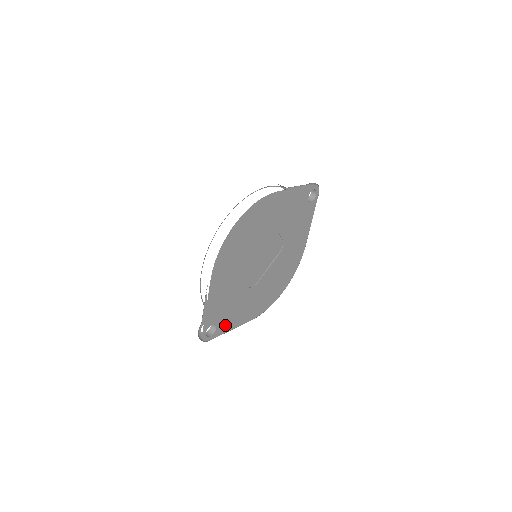
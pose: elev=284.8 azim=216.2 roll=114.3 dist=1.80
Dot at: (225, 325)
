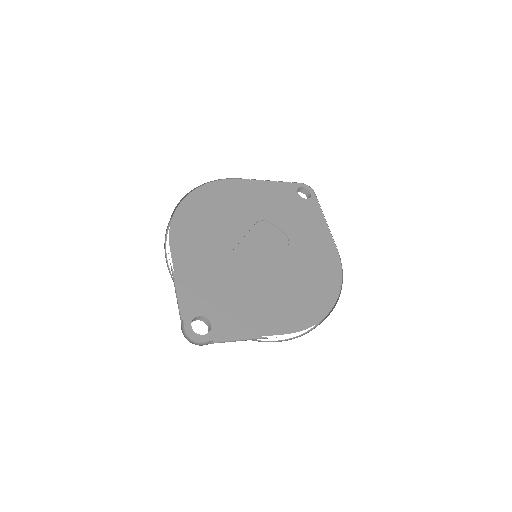
Dot at: (229, 326)
